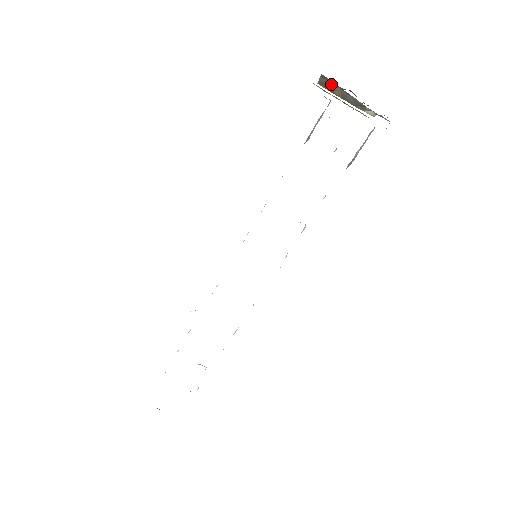
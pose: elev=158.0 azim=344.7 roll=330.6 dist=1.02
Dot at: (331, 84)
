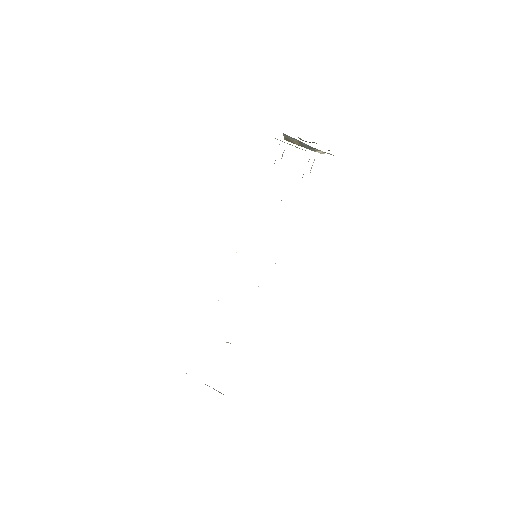
Dot at: (291, 138)
